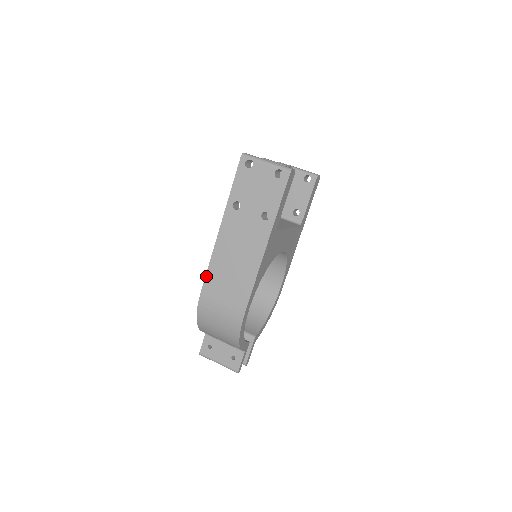
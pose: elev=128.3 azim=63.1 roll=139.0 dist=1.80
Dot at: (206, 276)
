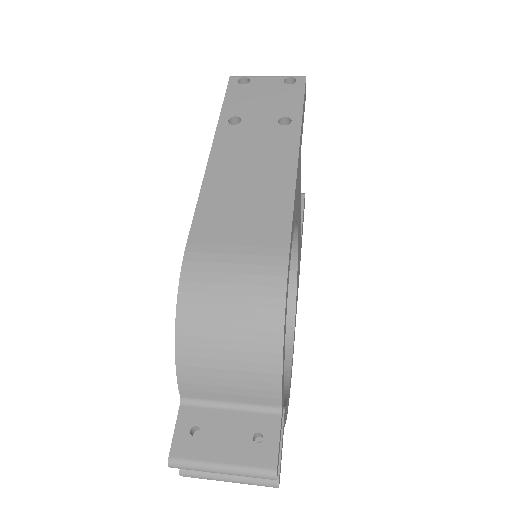
Dot at: (194, 217)
